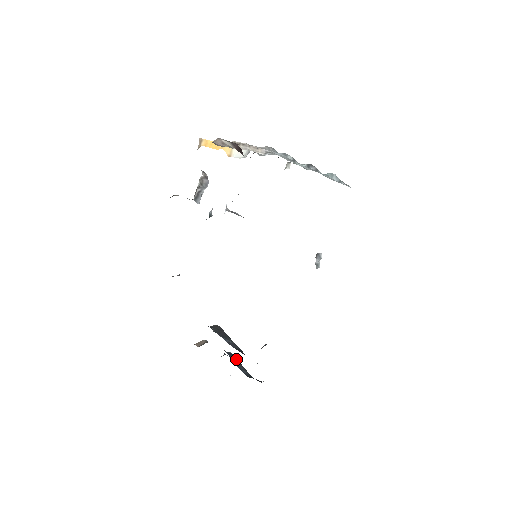
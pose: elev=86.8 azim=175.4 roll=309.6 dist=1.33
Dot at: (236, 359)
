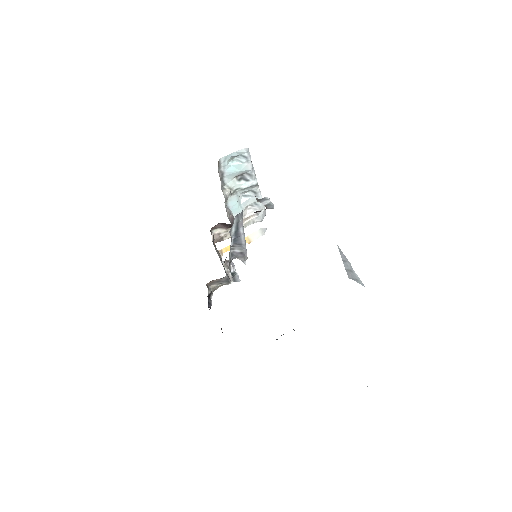
Dot at: occluded
